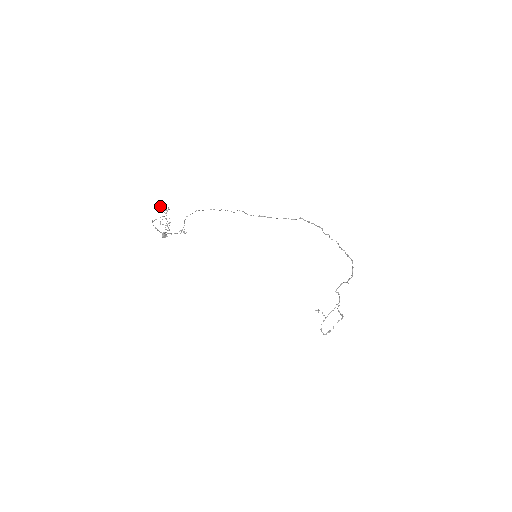
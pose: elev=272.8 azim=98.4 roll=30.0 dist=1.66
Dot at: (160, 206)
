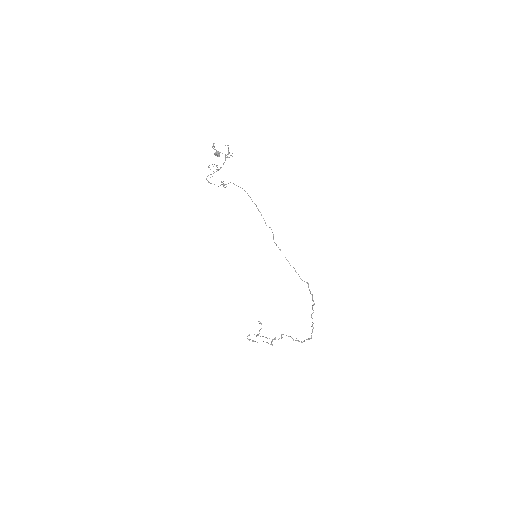
Dot at: occluded
